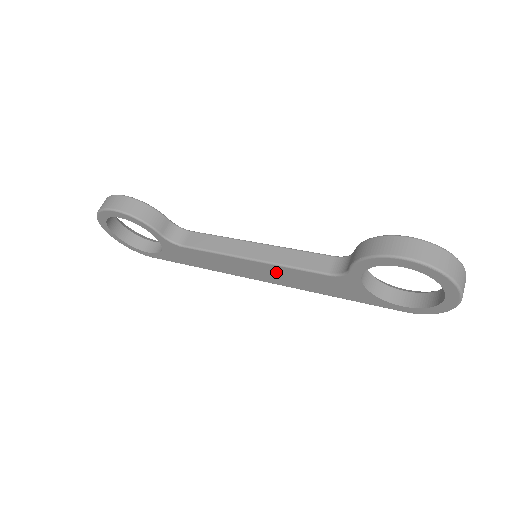
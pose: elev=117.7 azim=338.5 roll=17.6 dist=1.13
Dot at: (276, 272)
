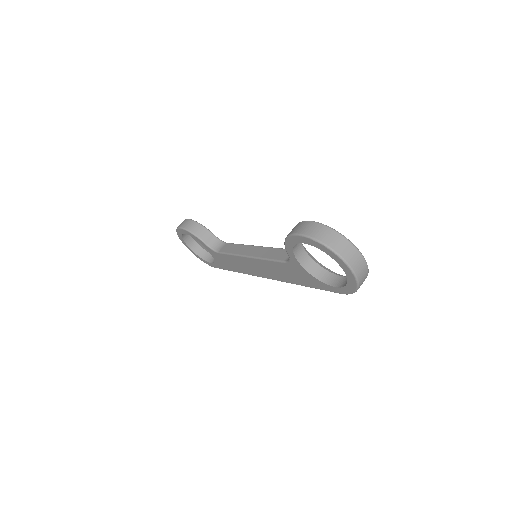
Dot at: (264, 266)
